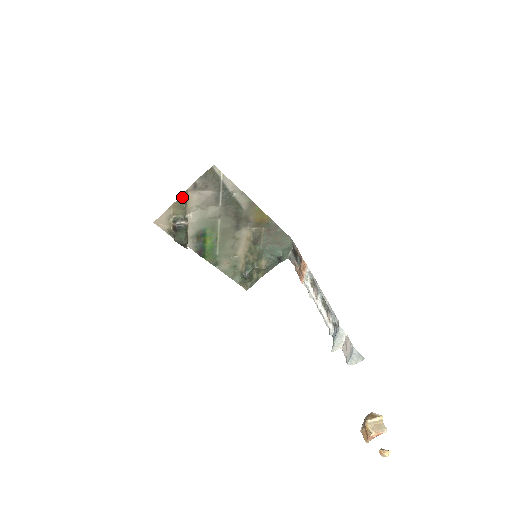
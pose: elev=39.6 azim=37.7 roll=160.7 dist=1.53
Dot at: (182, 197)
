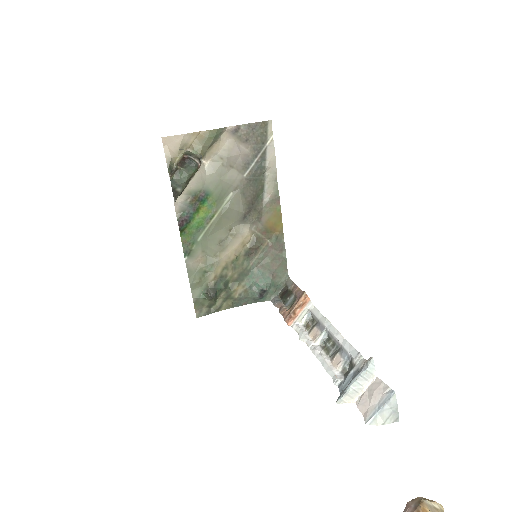
Dot at: (216, 130)
